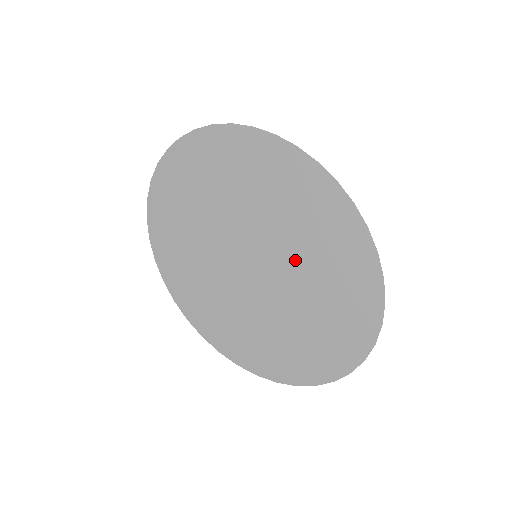
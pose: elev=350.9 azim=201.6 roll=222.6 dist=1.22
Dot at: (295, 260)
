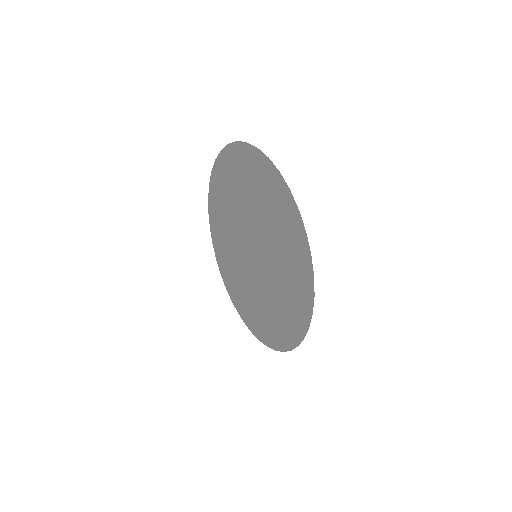
Dot at: (268, 288)
